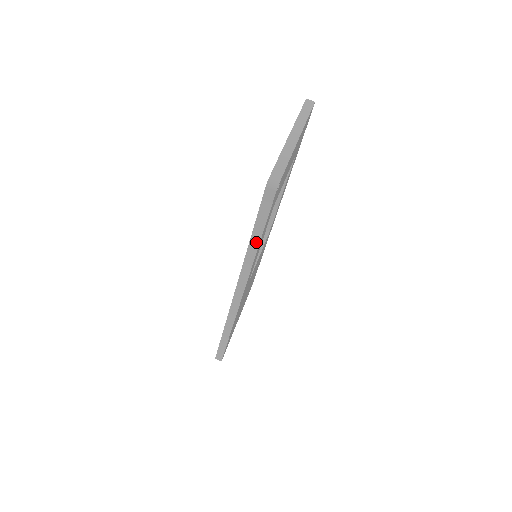
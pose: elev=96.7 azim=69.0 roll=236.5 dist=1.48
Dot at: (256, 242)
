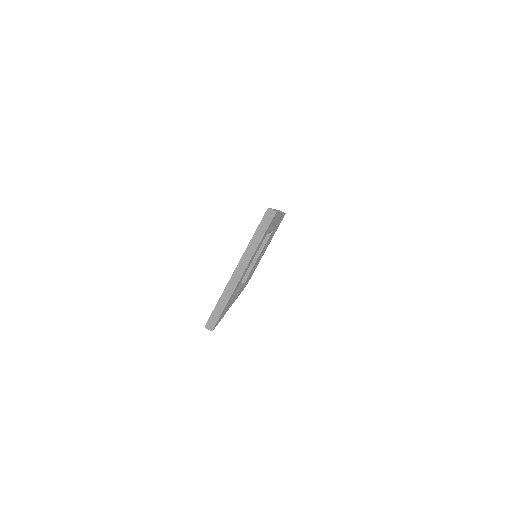
Dot at: occluded
